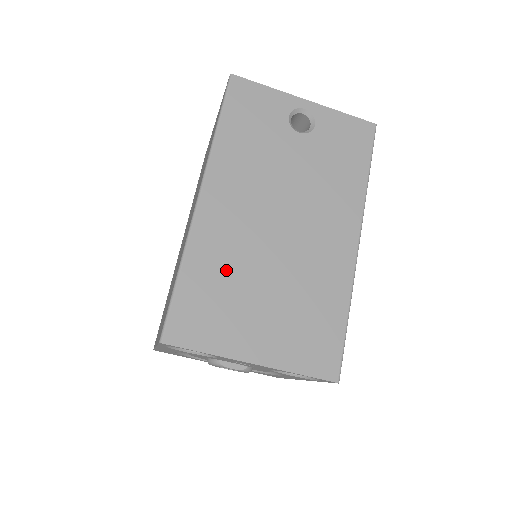
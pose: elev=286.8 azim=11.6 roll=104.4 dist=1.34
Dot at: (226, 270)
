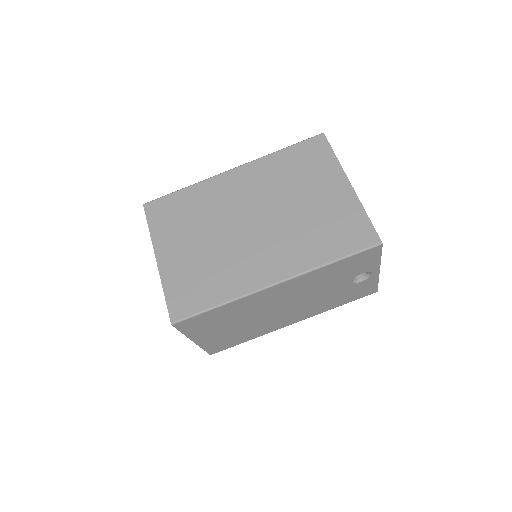
Dot at: (237, 313)
